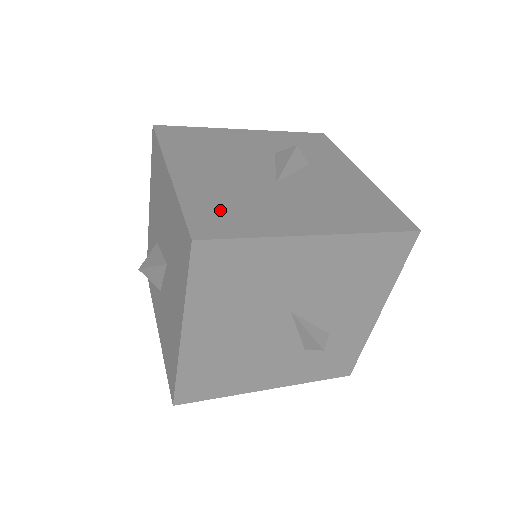
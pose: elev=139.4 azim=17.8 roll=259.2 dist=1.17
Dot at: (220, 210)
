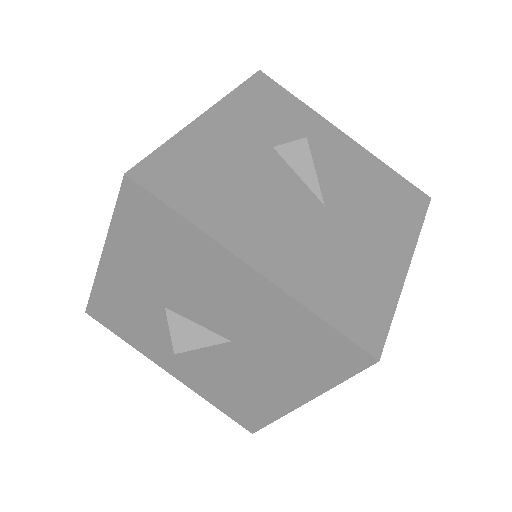
Dot at: (346, 295)
